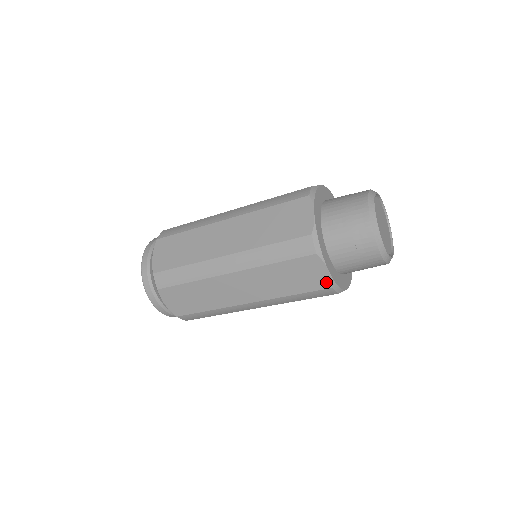
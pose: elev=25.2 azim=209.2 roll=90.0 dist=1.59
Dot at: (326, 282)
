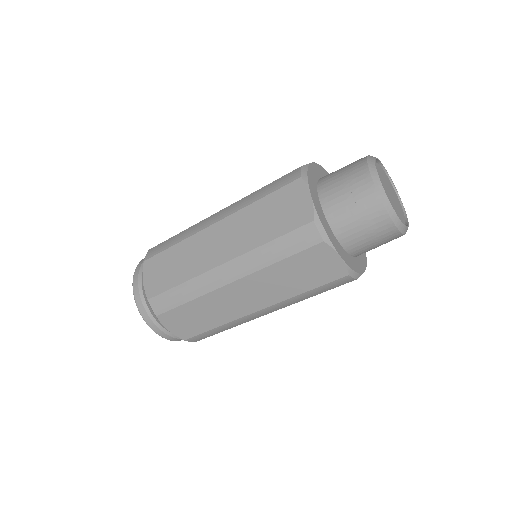
Dot at: (341, 270)
